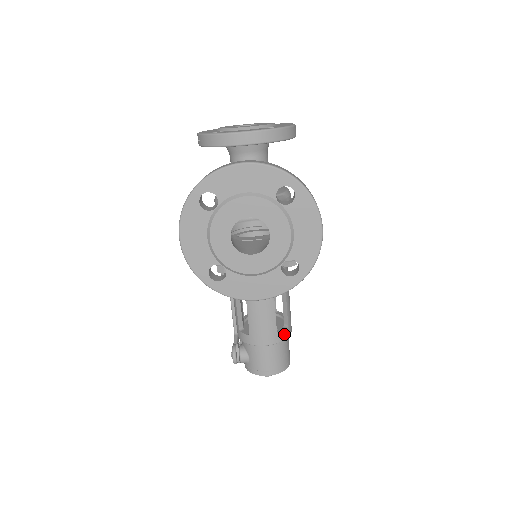
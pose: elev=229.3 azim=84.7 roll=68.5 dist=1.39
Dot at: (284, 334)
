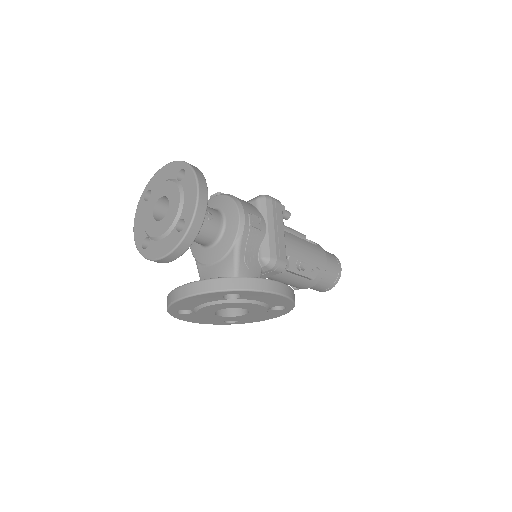
Dot at: (319, 275)
